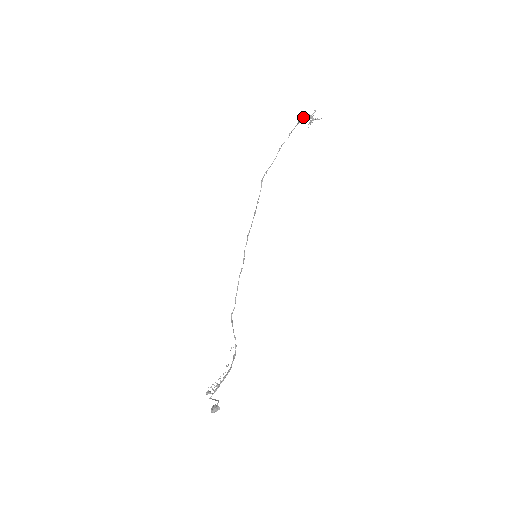
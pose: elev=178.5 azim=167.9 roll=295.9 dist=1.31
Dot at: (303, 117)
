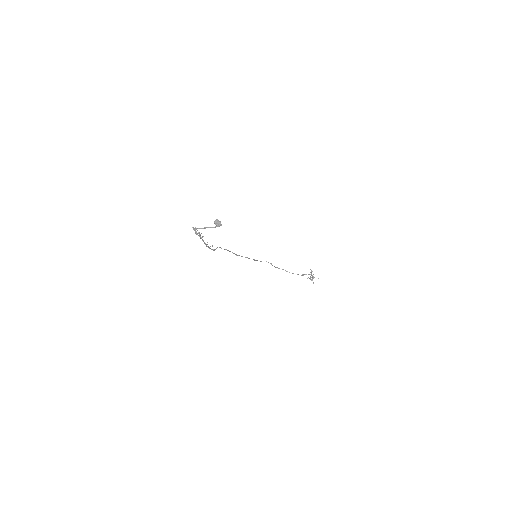
Dot at: (311, 273)
